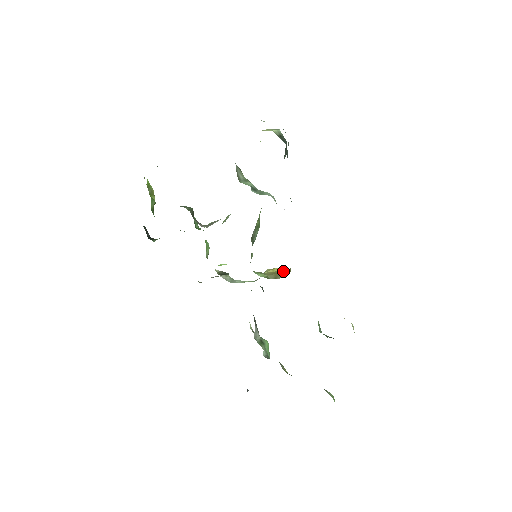
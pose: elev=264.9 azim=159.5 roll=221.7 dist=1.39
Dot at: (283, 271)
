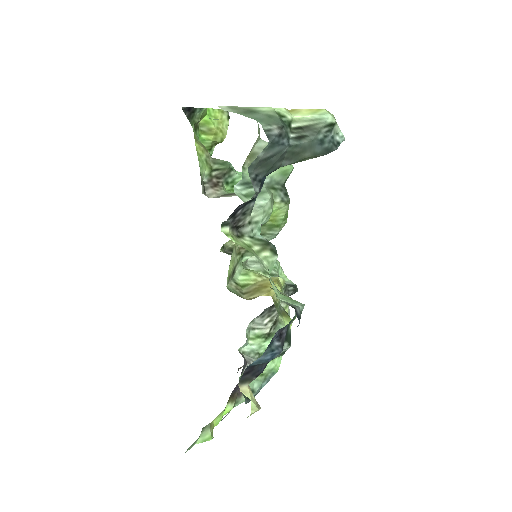
Dot at: (267, 292)
